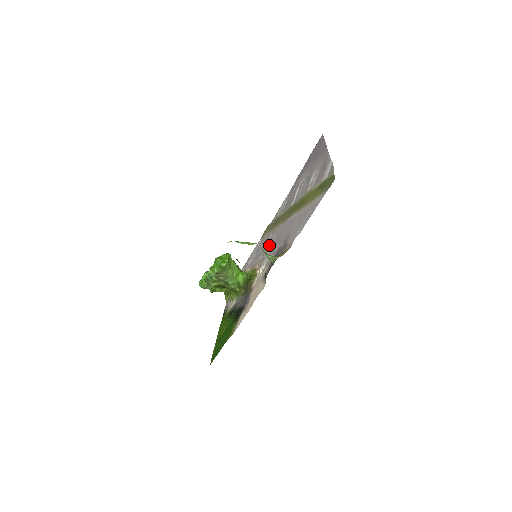
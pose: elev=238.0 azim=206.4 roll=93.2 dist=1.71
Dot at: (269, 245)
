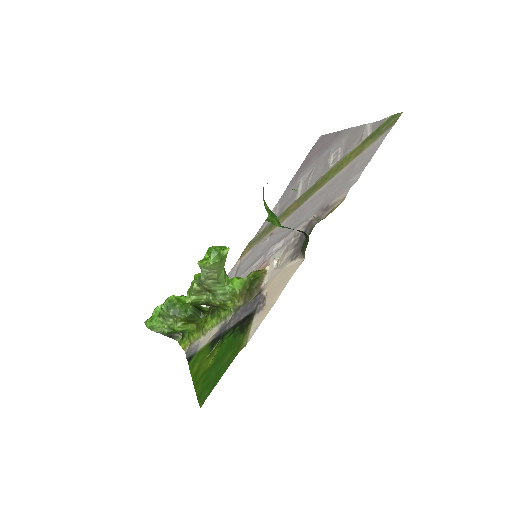
Dot at: (273, 243)
